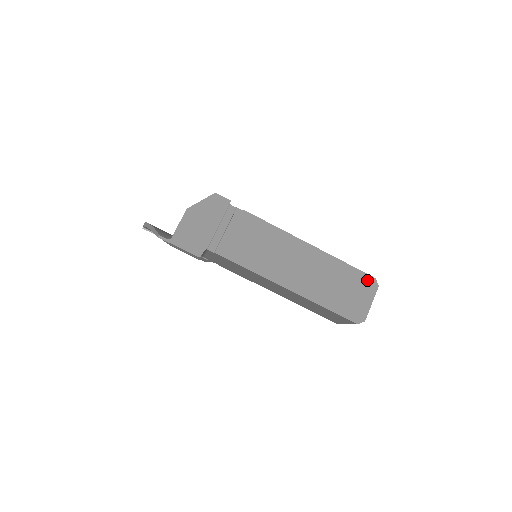
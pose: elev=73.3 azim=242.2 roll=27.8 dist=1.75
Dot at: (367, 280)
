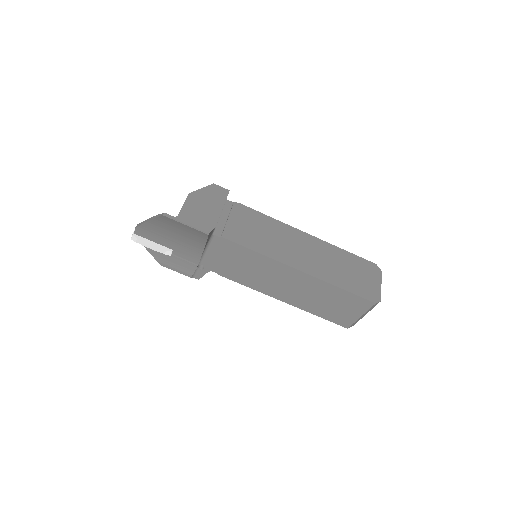
Dot at: (369, 265)
